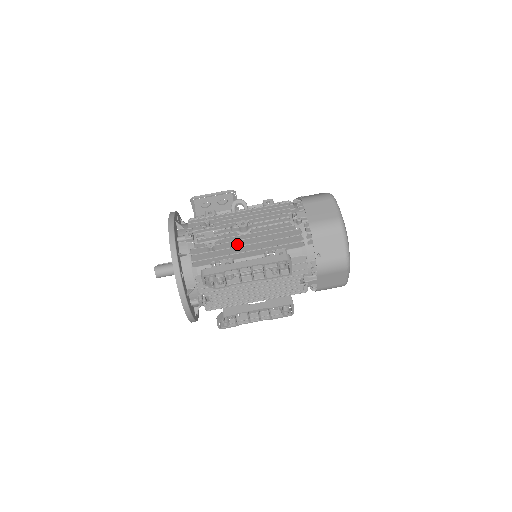
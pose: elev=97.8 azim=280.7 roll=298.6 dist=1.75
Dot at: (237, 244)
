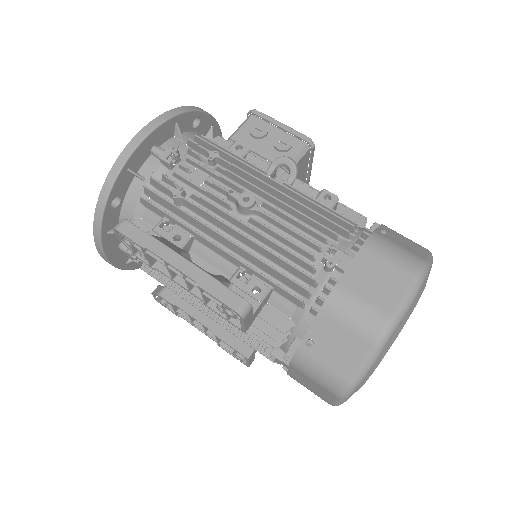
Dot at: (215, 222)
